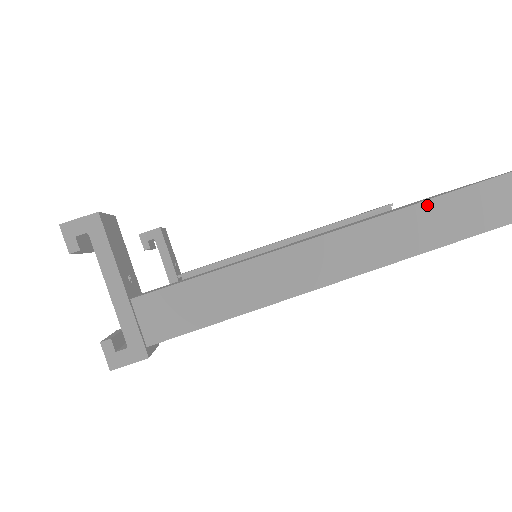
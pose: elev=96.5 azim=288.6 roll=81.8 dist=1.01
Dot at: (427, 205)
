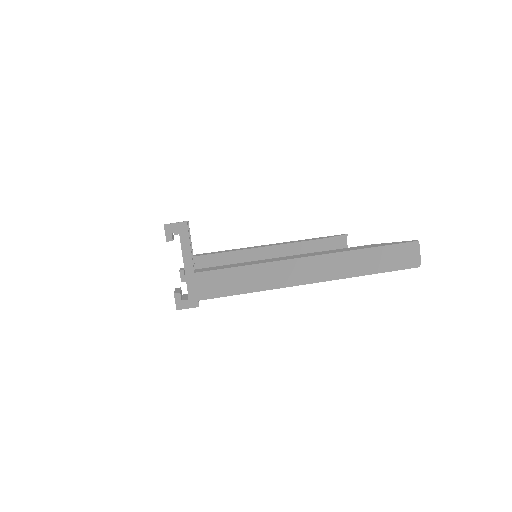
Dot at: (364, 251)
